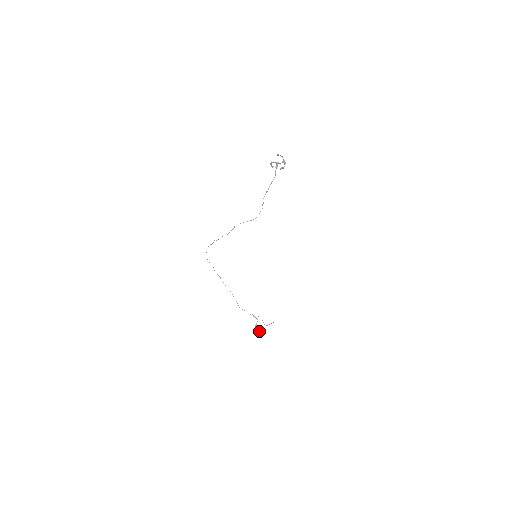
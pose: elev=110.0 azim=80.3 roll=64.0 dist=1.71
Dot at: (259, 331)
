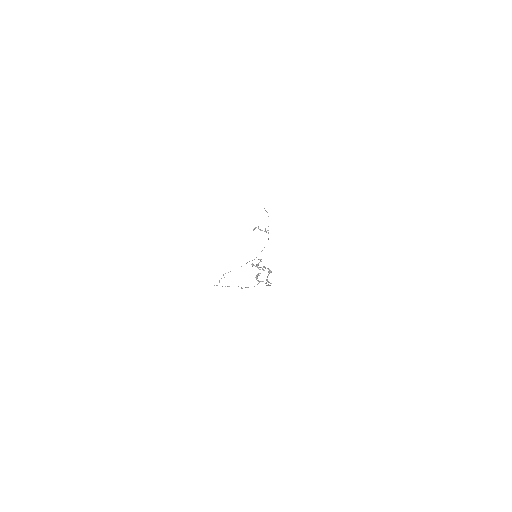
Dot at: (266, 232)
